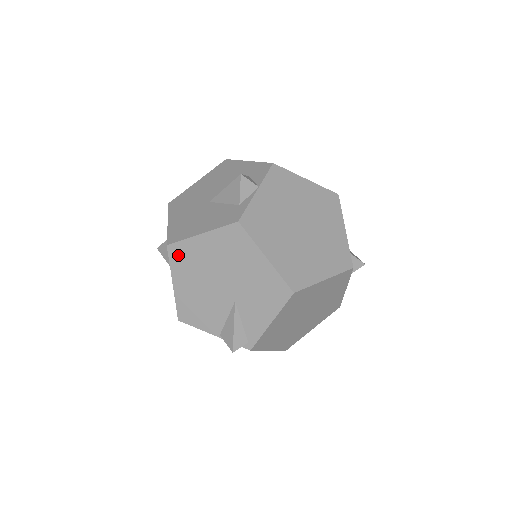
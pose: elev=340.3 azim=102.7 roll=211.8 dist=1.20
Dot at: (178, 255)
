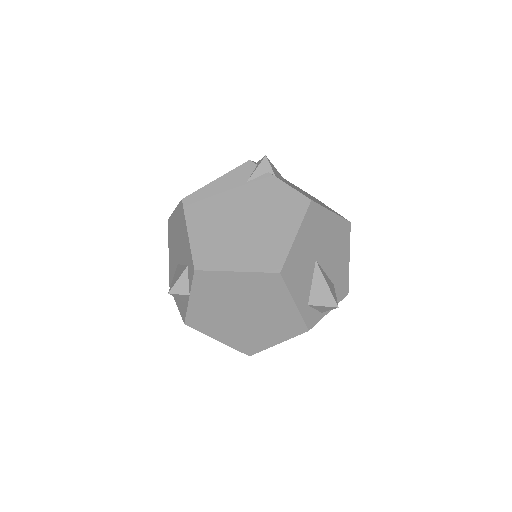
Dot at: occluded
